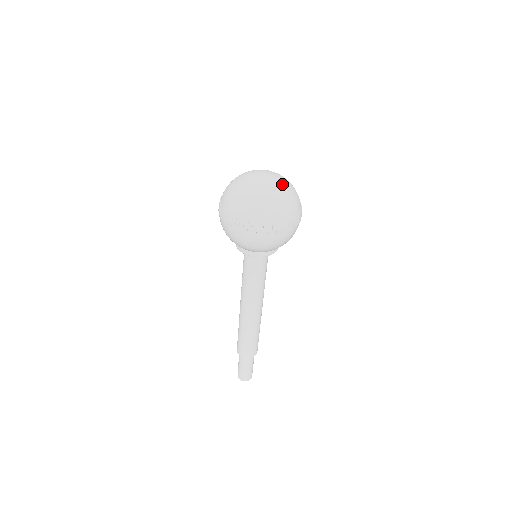
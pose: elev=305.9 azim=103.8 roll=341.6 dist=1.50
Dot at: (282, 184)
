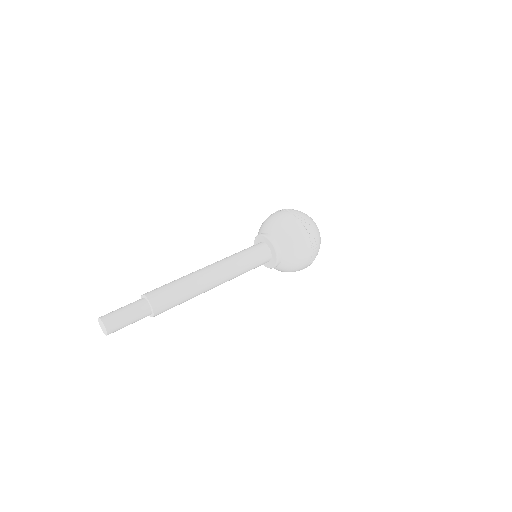
Dot at: occluded
